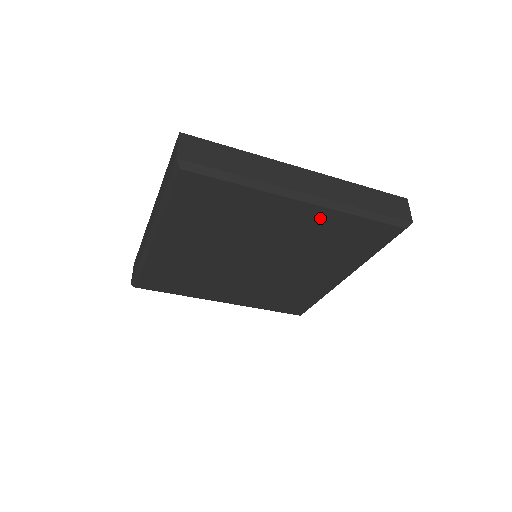
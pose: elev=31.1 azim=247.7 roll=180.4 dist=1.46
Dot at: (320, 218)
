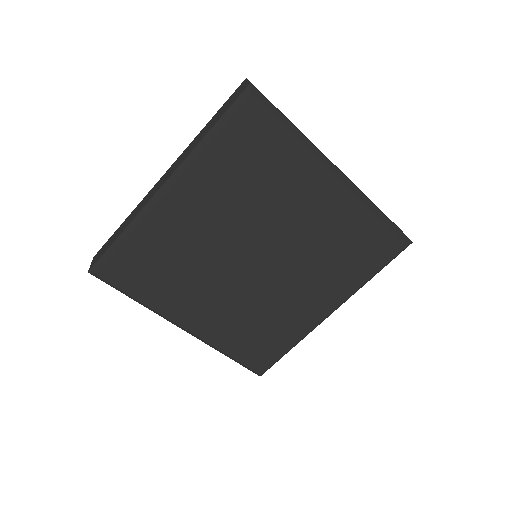
Dot at: (343, 207)
